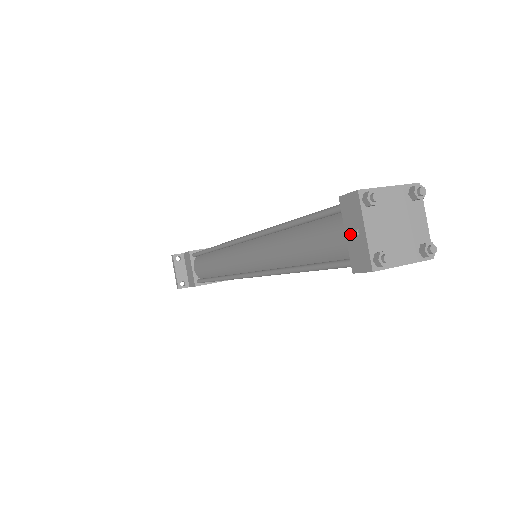
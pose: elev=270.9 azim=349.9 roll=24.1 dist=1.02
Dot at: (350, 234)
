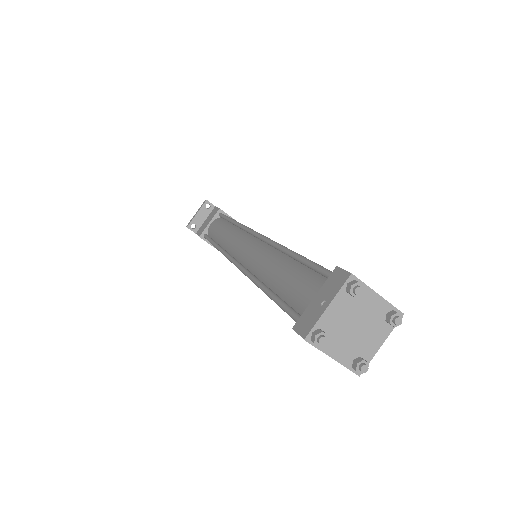
Dot at: (317, 299)
